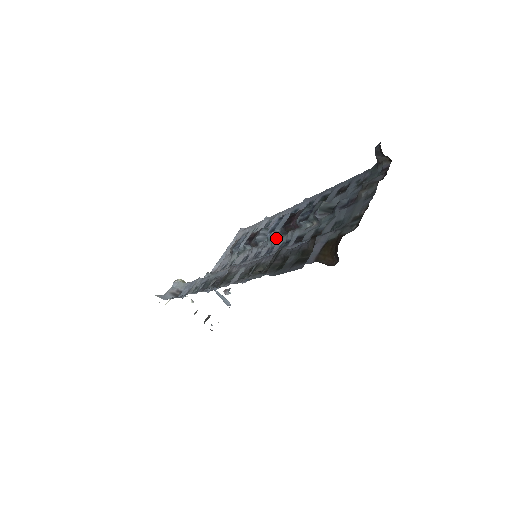
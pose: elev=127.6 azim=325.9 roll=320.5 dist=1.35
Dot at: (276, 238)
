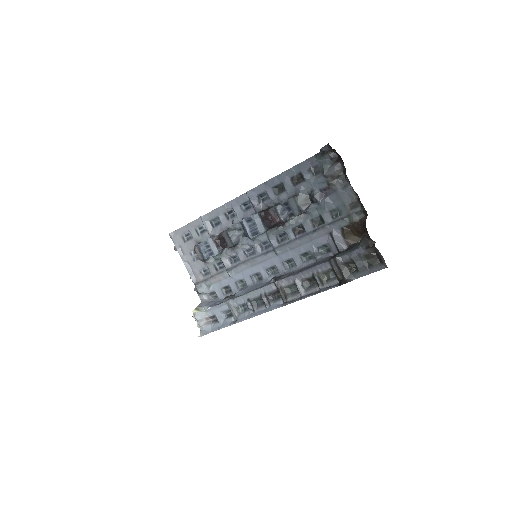
Dot at: (260, 235)
